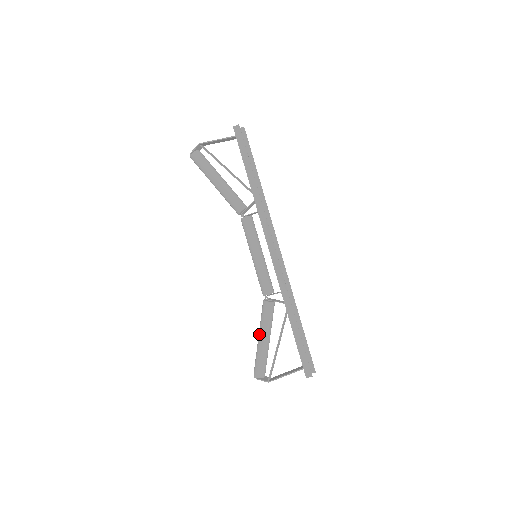
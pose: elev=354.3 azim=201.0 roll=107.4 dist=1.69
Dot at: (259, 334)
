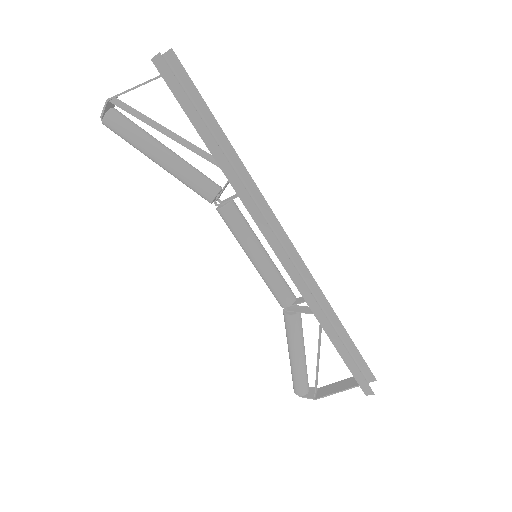
Dot at: (289, 351)
